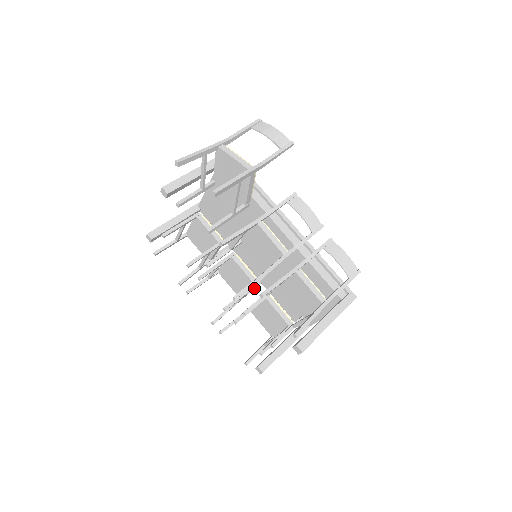
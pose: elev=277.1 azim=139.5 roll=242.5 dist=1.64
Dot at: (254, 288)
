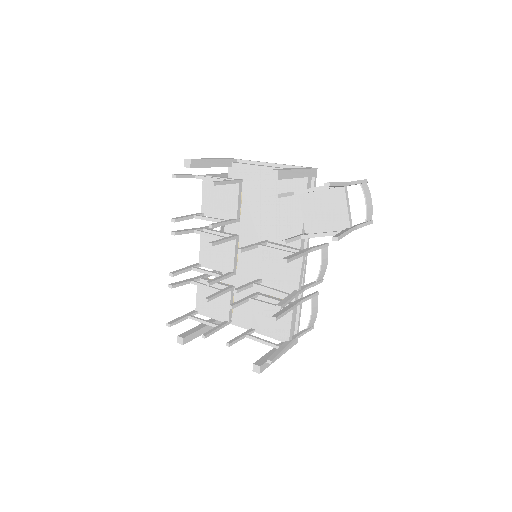
Dot at: occluded
